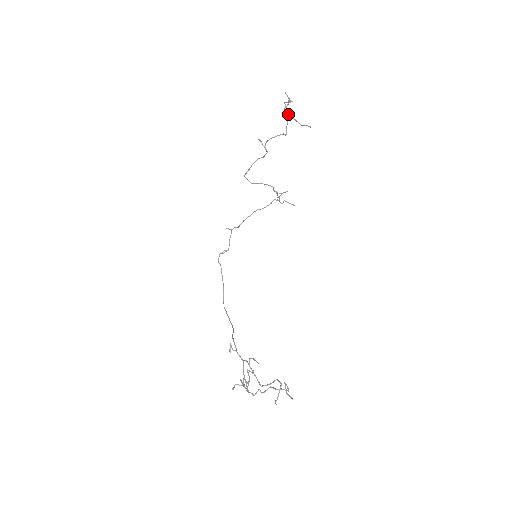
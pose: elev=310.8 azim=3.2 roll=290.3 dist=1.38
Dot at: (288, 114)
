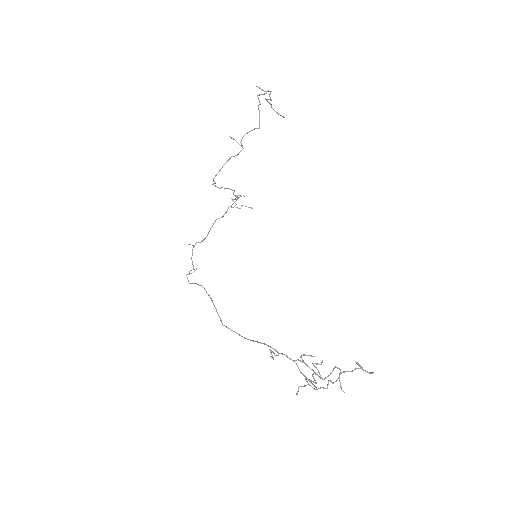
Dot at: occluded
